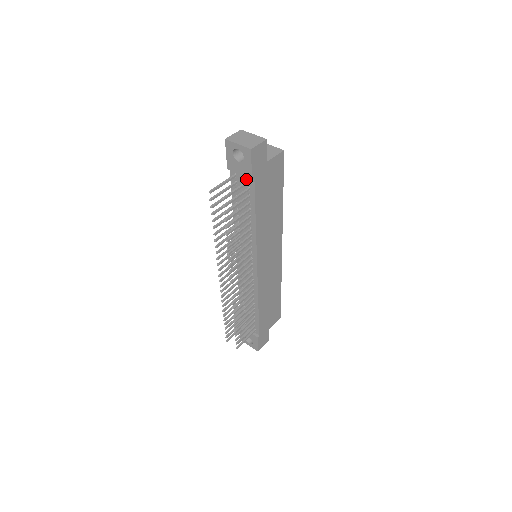
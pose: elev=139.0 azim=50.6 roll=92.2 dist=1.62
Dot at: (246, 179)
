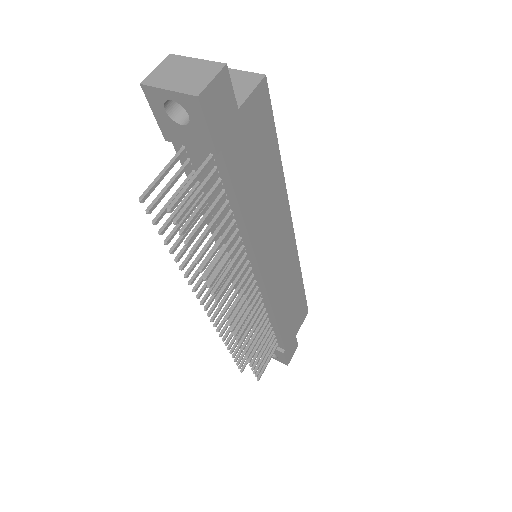
Dot at: (206, 153)
